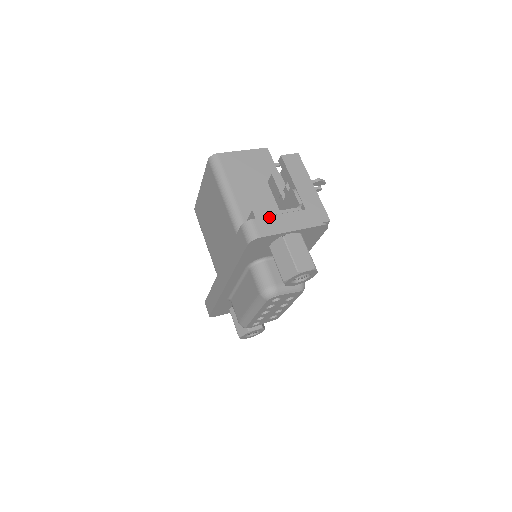
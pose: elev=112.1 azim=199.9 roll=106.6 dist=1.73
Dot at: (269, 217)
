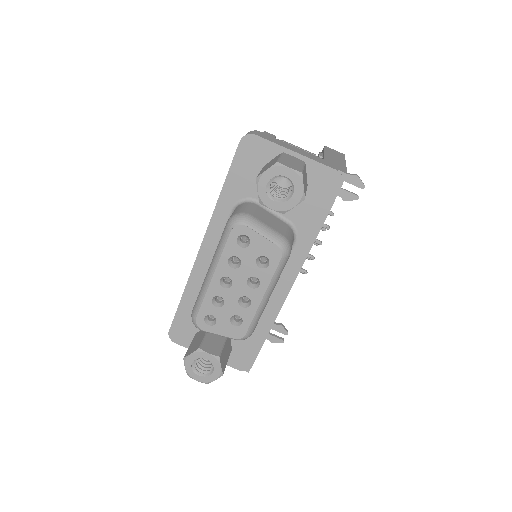
Dot at: (278, 139)
